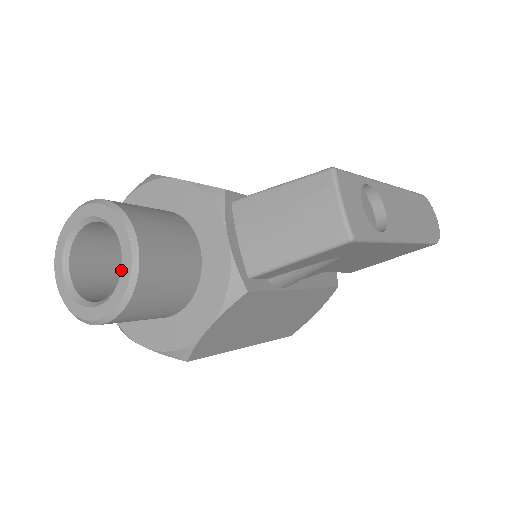
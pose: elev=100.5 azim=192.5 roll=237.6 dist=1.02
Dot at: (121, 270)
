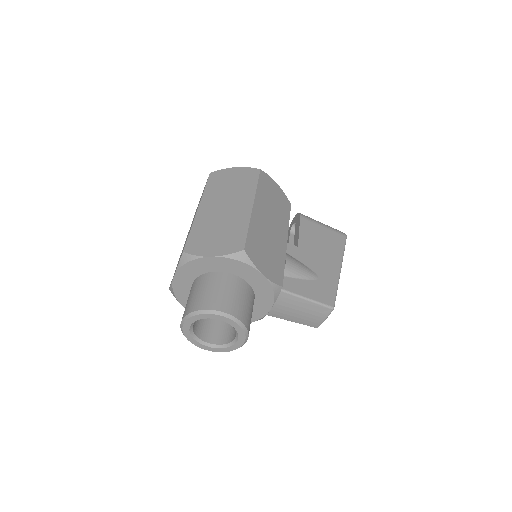
Dot at: (231, 346)
